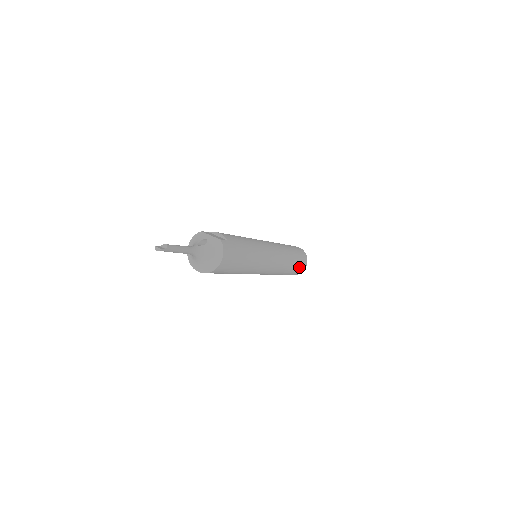
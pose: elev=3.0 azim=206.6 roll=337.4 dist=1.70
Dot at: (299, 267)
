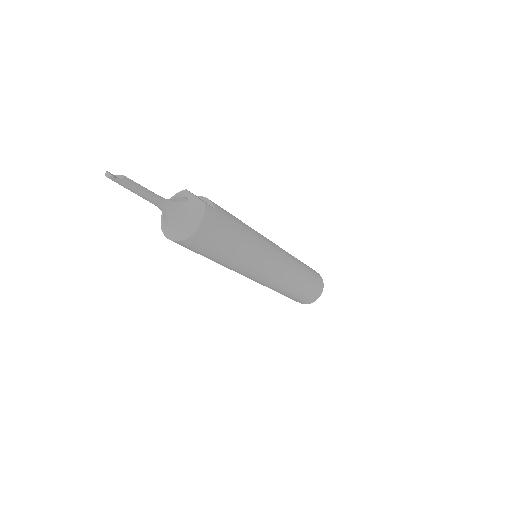
Dot at: (310, 293)
